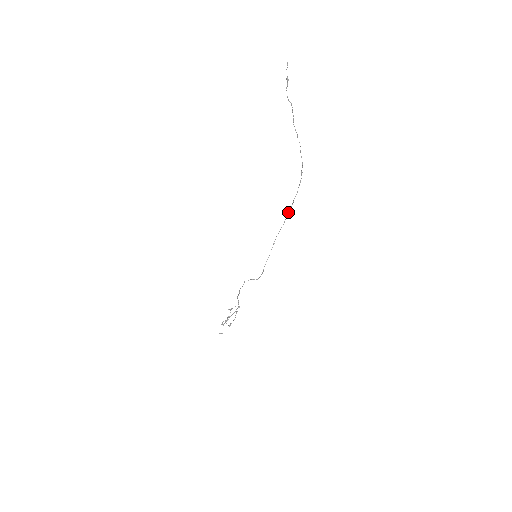
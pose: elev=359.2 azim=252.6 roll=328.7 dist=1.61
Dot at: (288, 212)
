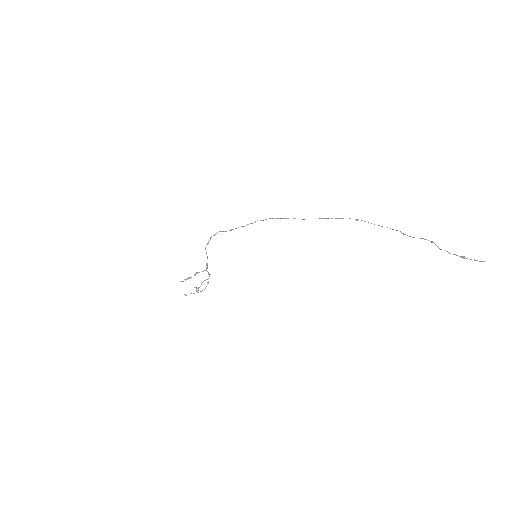
Dot at: occluded
